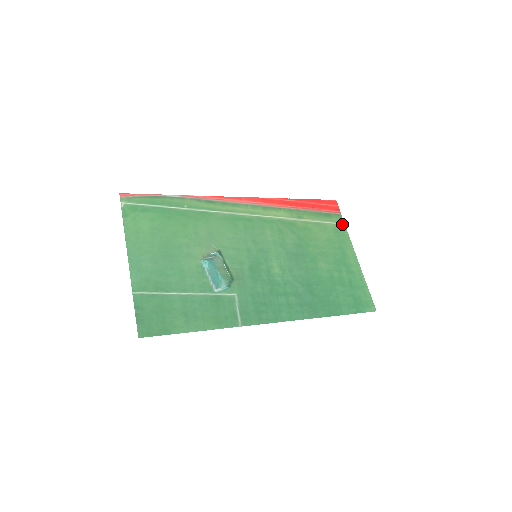
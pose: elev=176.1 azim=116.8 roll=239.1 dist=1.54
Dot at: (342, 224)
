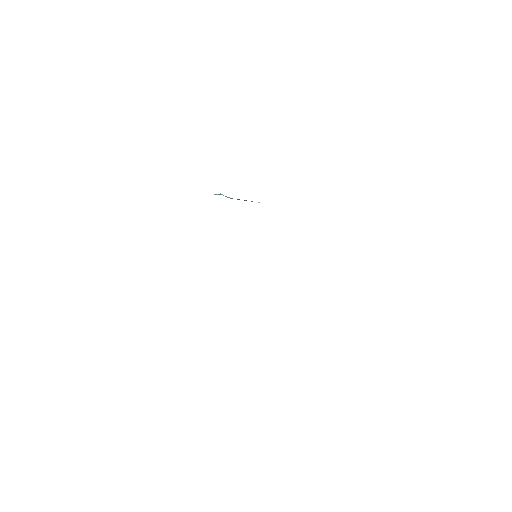
Dot at: occluded
